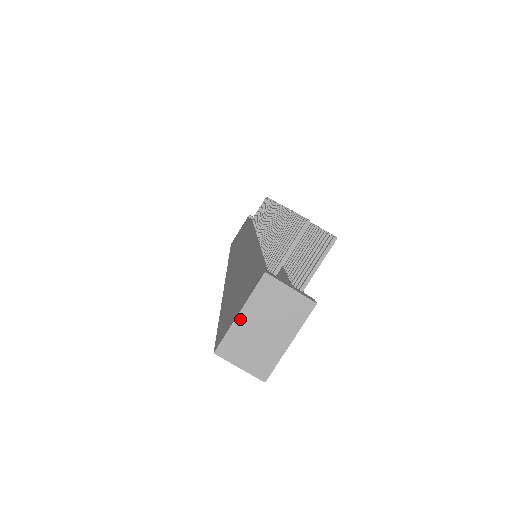
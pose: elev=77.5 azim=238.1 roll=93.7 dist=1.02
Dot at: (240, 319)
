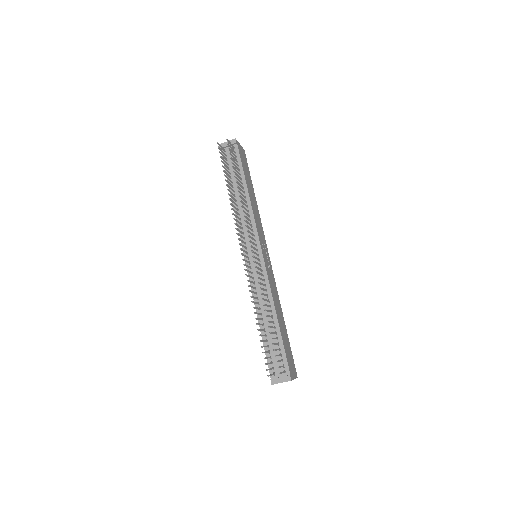
Dot at: occluded
